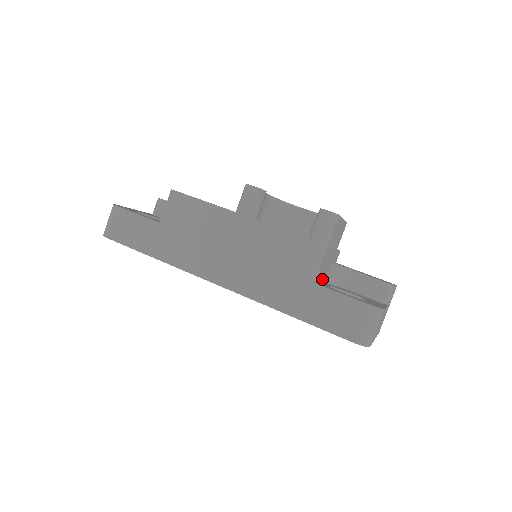
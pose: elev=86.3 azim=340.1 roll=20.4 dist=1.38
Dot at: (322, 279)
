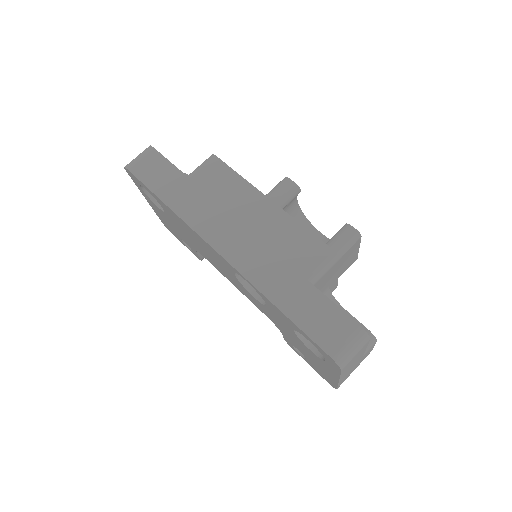
Dot at: occluded
